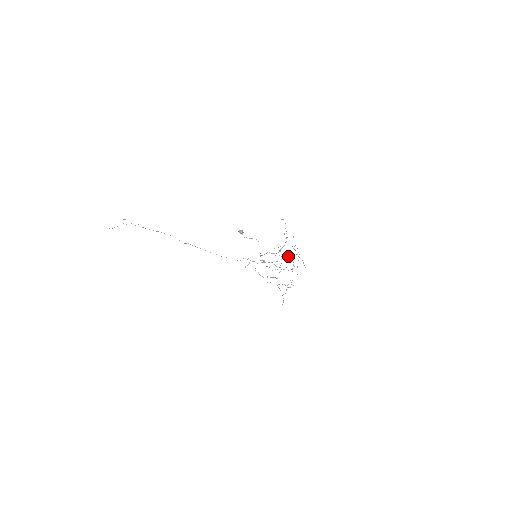
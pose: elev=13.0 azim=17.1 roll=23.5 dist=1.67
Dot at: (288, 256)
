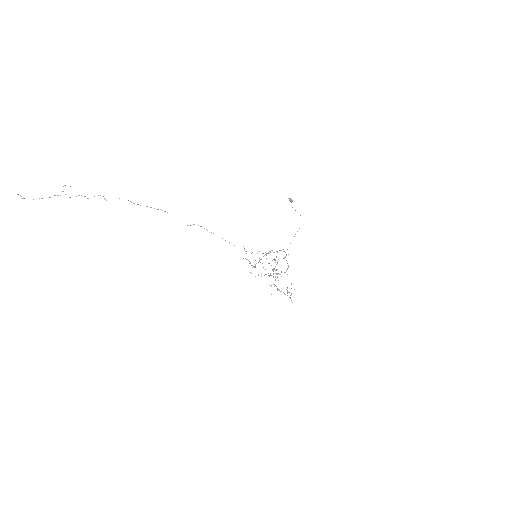
Dot at: occluded
